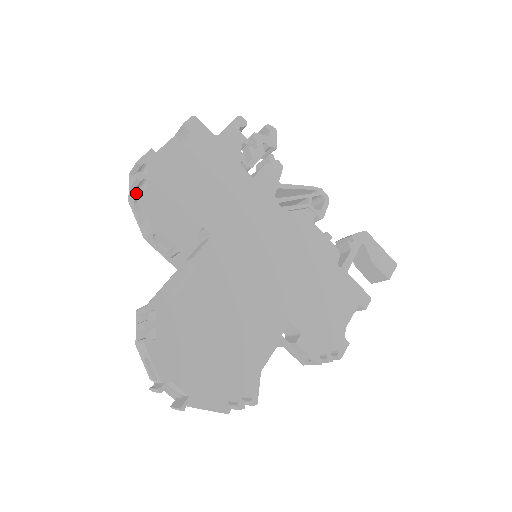
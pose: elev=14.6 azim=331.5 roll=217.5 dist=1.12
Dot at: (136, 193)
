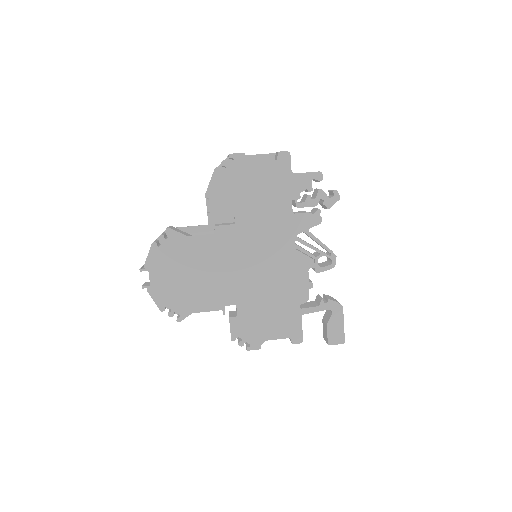
Dot at: (214, 170)
